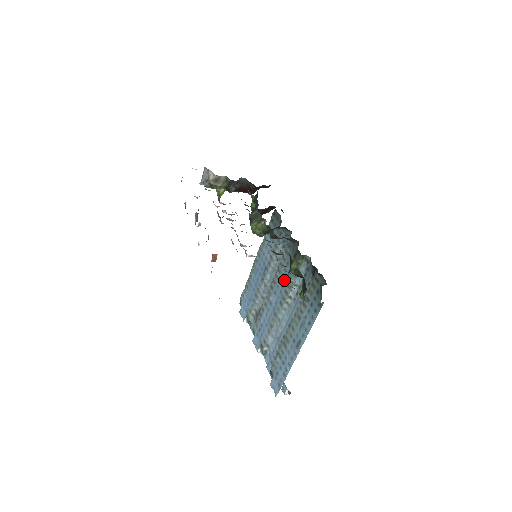
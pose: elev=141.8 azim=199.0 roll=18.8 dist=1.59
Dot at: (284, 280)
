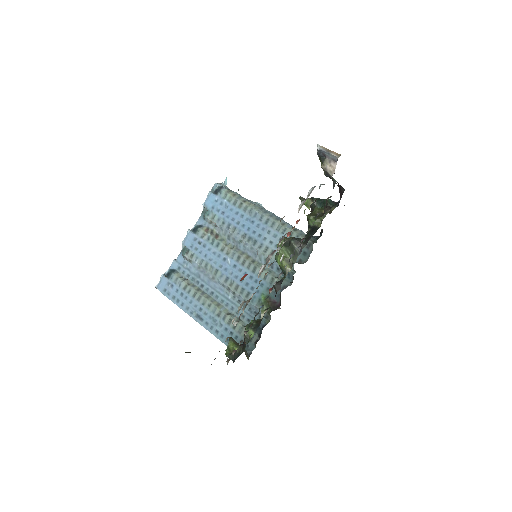
Dot at: (247, 282)
